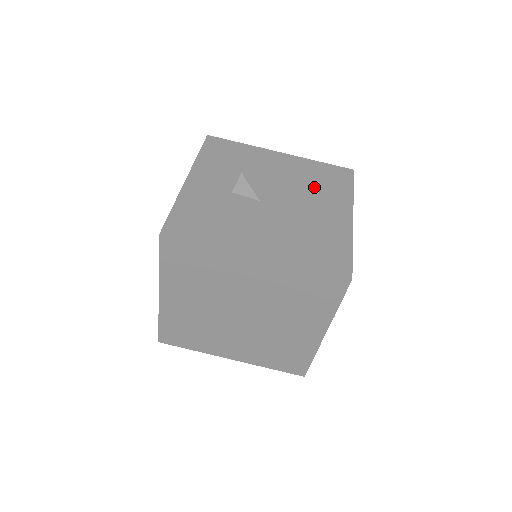
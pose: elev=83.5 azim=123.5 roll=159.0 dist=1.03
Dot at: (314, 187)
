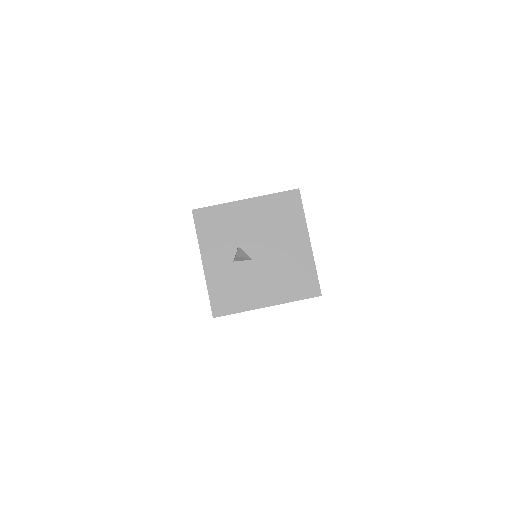
Dot at: (279, 226)
